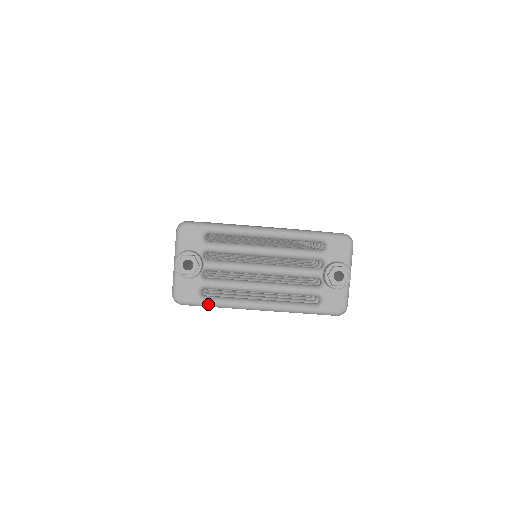
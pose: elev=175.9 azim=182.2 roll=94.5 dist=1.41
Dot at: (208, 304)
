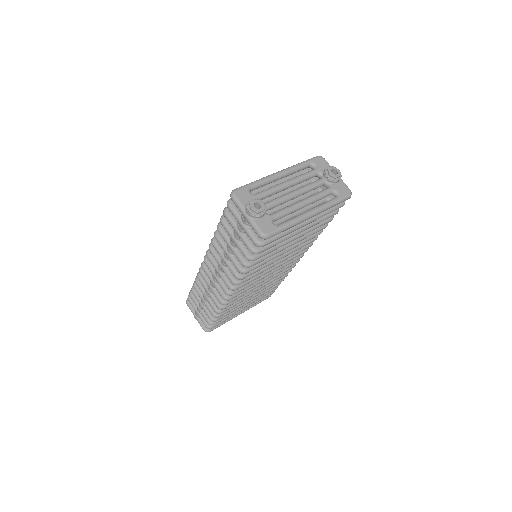
Dot at: (284, 227)
